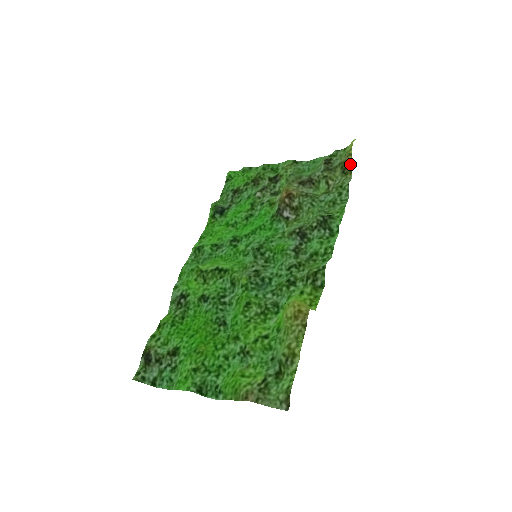
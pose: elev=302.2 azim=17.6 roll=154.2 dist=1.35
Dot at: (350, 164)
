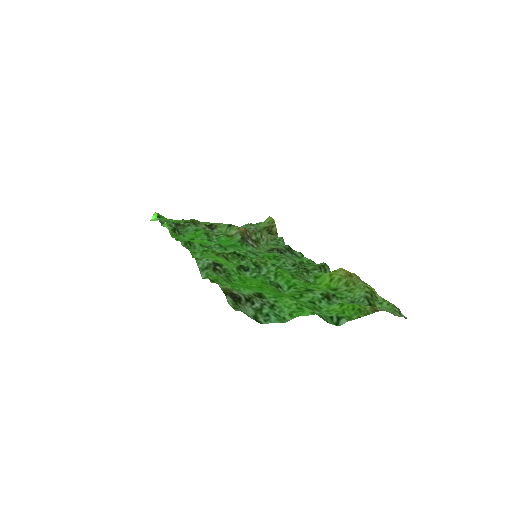
Dot at: (275, 228)
